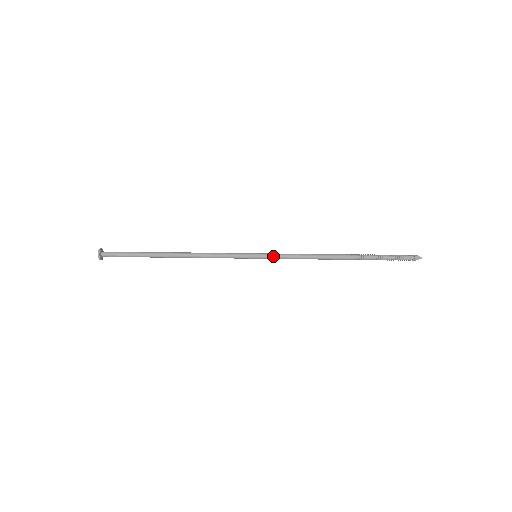
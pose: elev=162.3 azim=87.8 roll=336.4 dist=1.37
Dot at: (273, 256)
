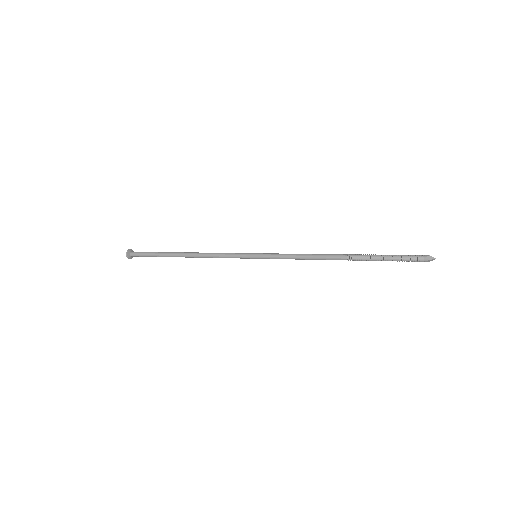
Dot at: (271, 255)
